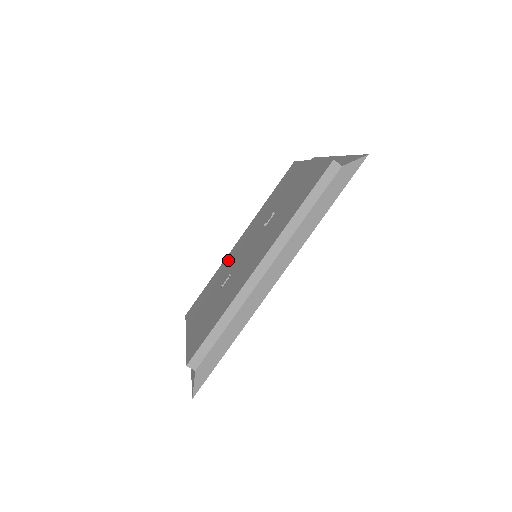
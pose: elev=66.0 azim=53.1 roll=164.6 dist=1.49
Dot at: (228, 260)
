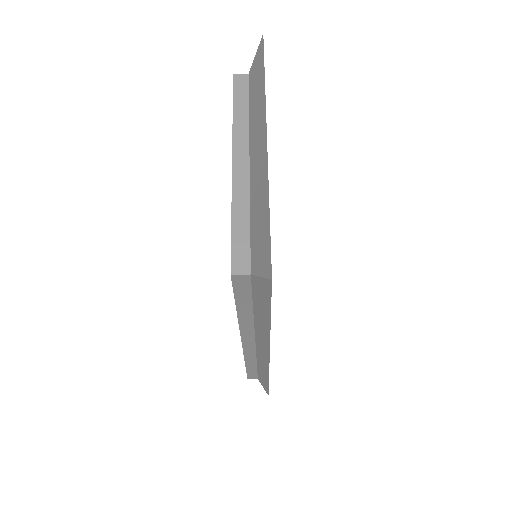
Dot at: occluded
